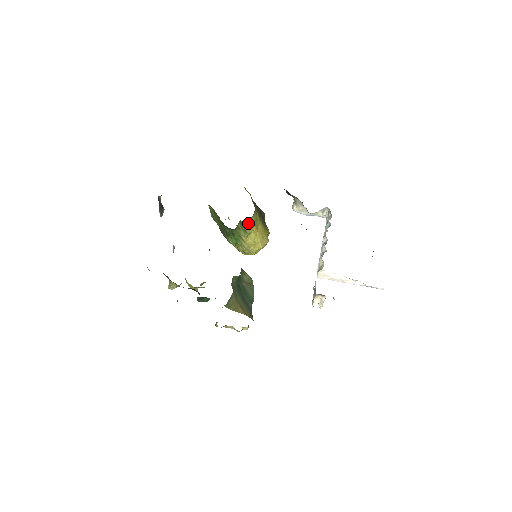
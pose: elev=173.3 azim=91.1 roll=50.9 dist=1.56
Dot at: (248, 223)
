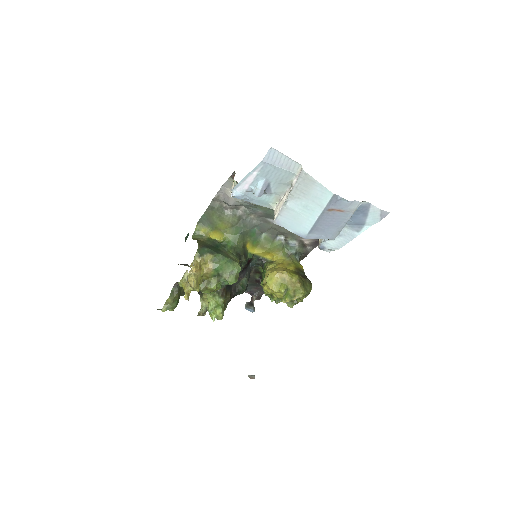
Dot at: (277, 261)
